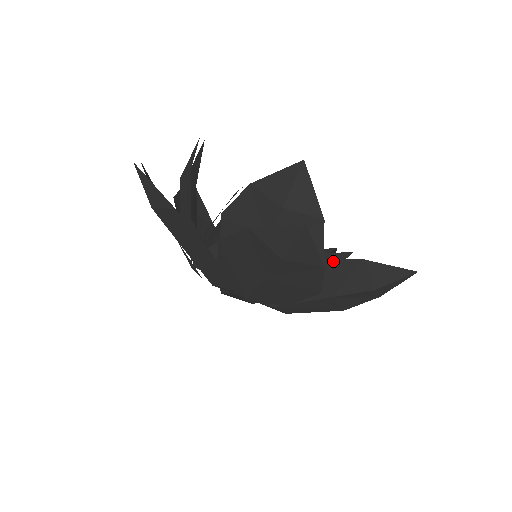
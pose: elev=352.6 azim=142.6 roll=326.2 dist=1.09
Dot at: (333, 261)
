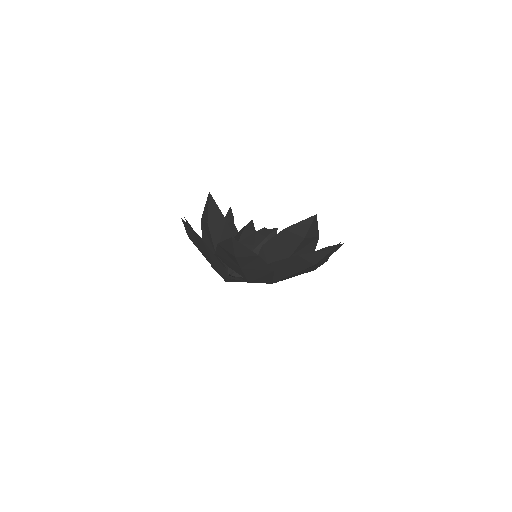
Dot at: occluded
